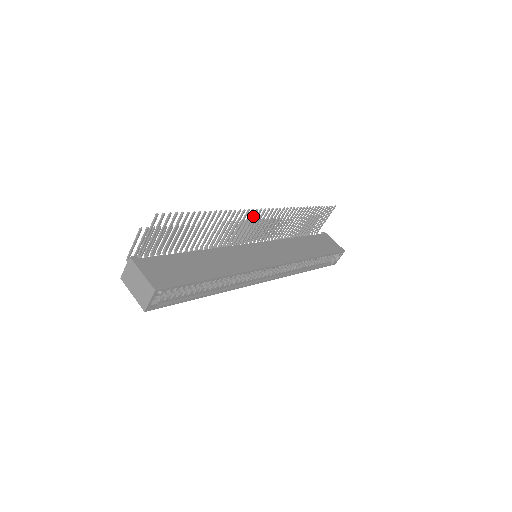
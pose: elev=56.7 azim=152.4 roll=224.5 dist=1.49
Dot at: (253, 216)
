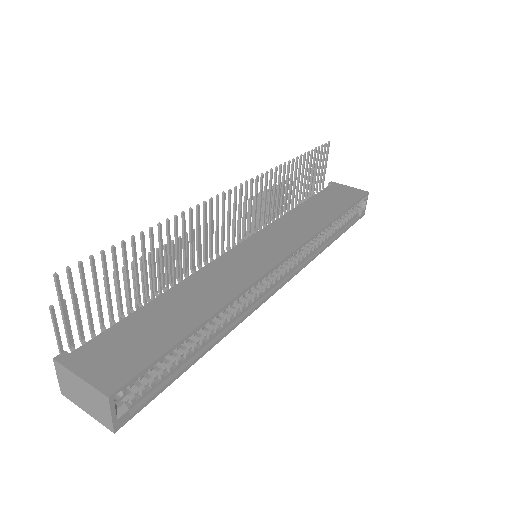
Dot at: (223, 205)
